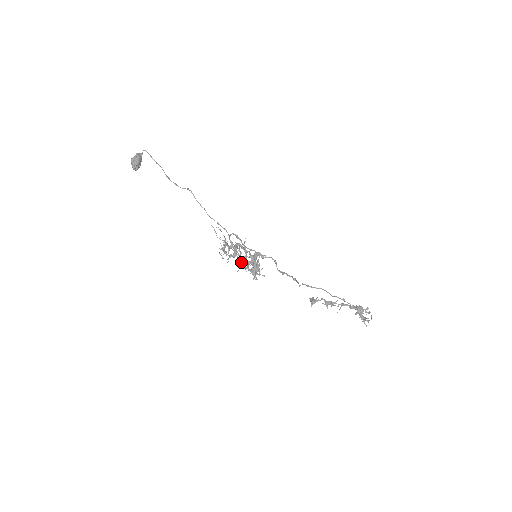
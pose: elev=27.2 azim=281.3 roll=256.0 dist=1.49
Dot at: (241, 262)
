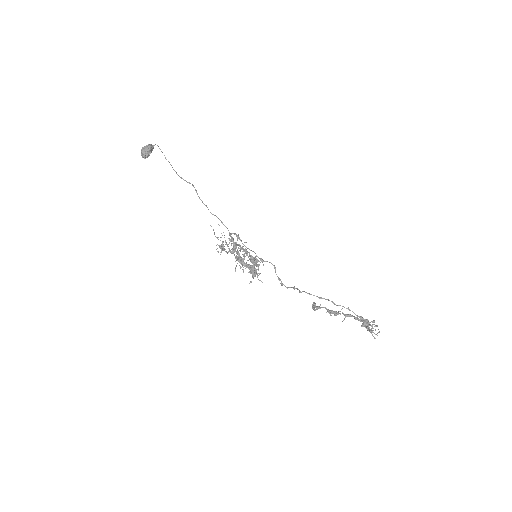
Dot at: (241, 257)
